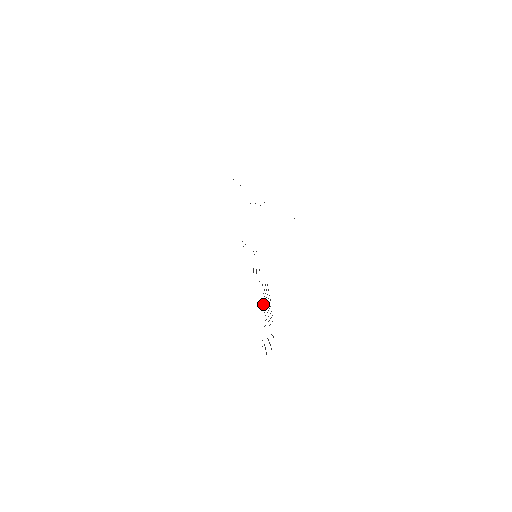
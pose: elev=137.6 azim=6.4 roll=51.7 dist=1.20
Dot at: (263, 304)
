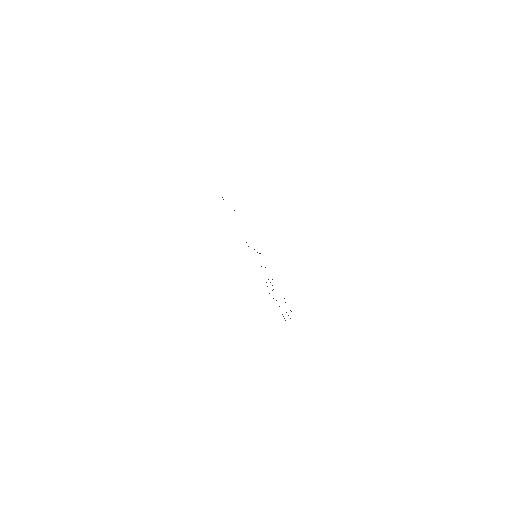
Dot at: occluded
